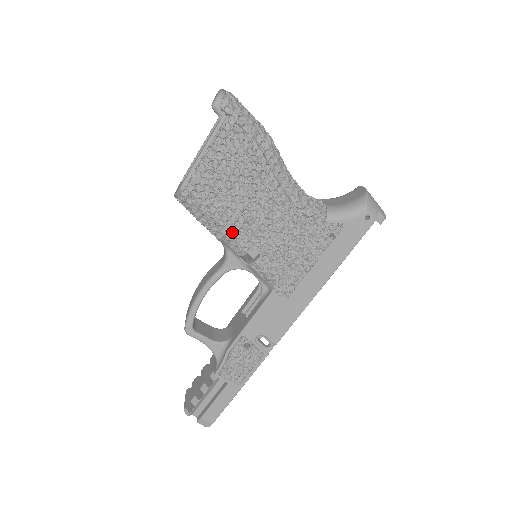
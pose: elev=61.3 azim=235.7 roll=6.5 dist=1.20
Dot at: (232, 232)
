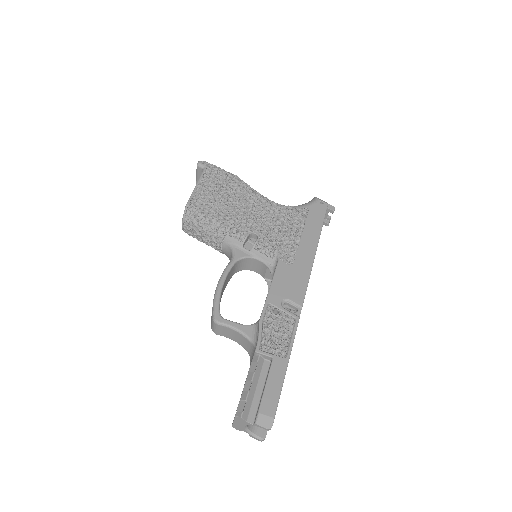
Dot at: (231, 225)
